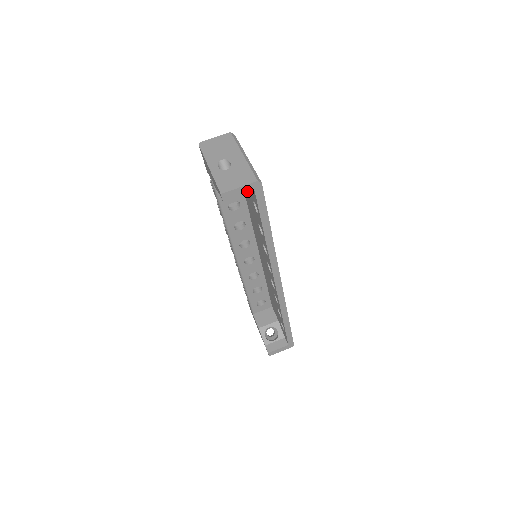
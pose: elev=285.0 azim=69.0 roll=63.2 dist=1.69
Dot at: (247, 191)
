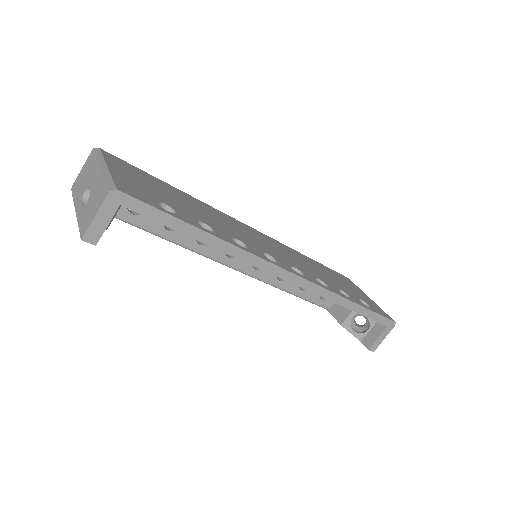
Dot at: (111, 212)
